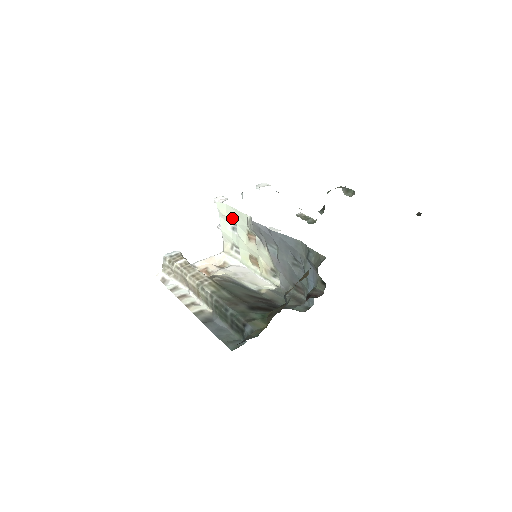
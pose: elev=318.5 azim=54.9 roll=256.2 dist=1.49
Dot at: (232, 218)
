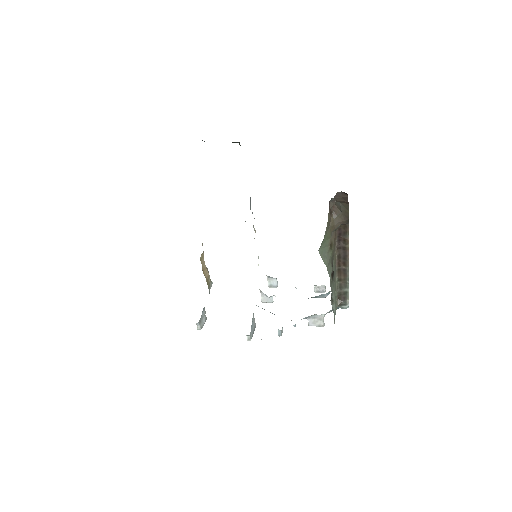
Dot at: occluded
